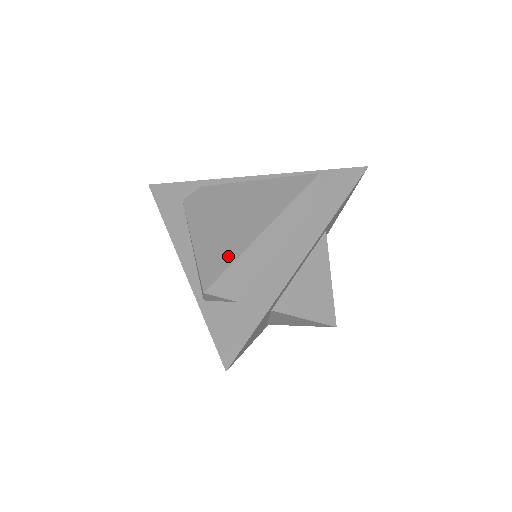
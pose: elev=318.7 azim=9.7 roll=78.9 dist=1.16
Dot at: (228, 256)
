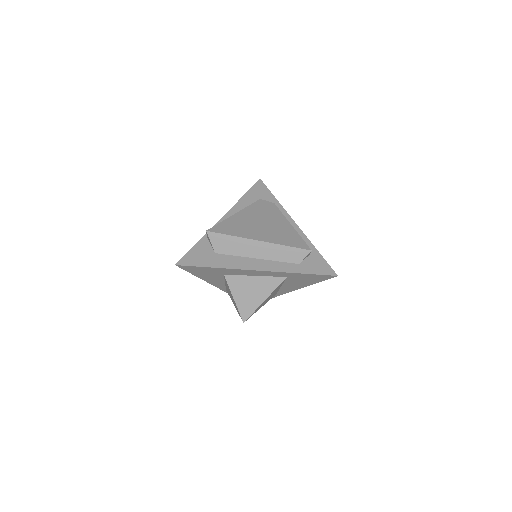
Dot at: (234, 232)
